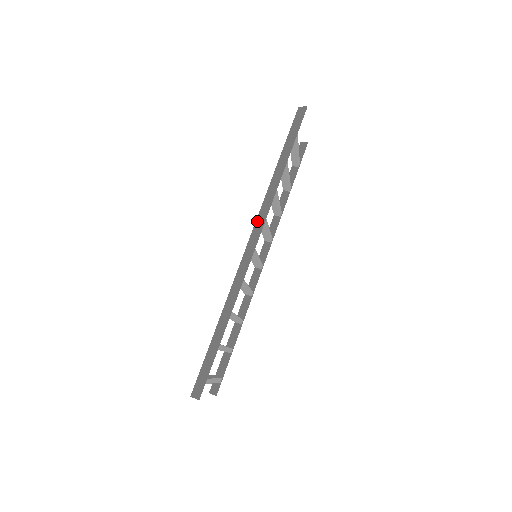
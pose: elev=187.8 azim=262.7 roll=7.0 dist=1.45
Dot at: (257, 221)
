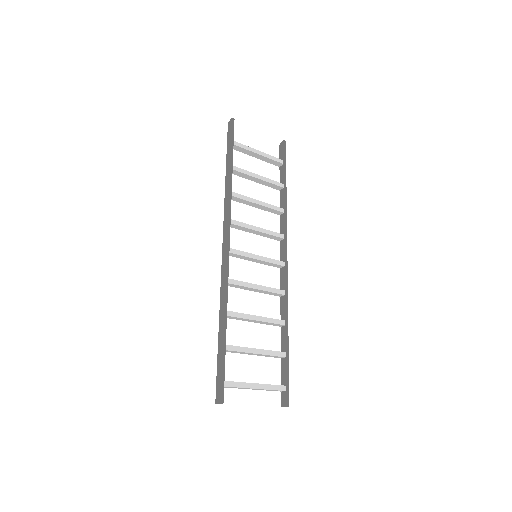
Dot at: (224, 226)
